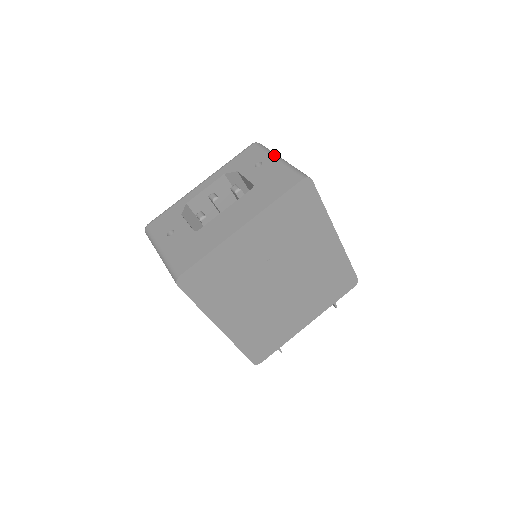
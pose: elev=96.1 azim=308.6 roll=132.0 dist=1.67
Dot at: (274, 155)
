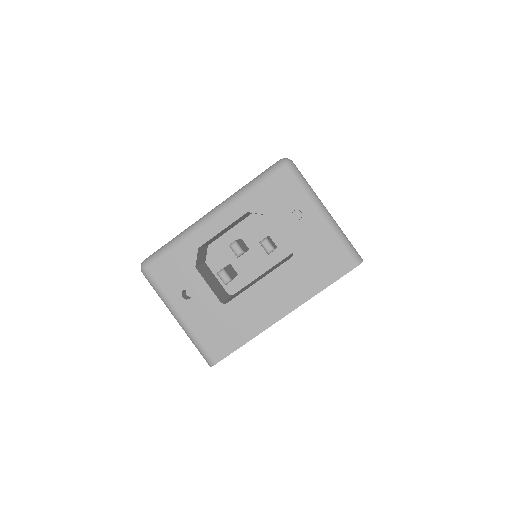
Dot at: (317, 204)
